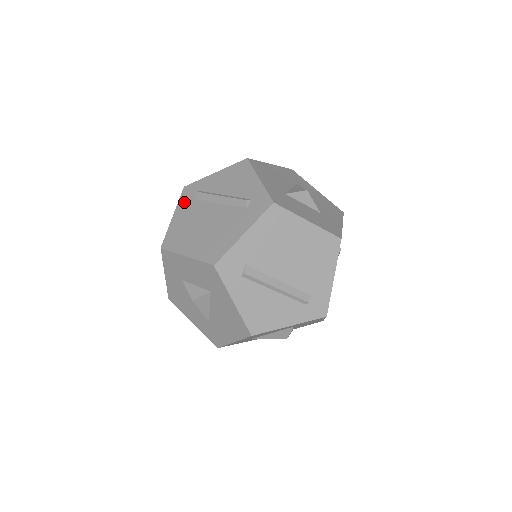
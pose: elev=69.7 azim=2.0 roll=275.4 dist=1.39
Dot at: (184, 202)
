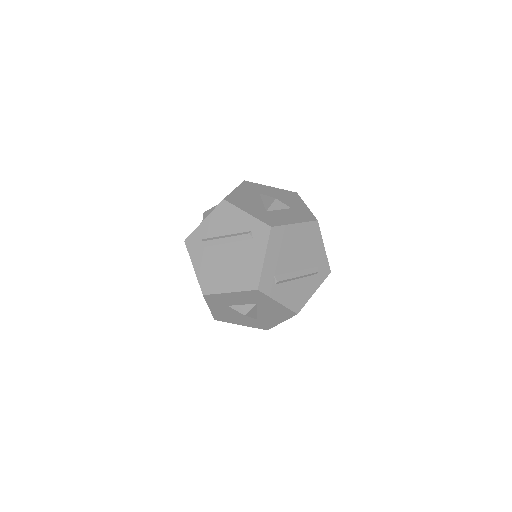
Dot at: (195, 253)
